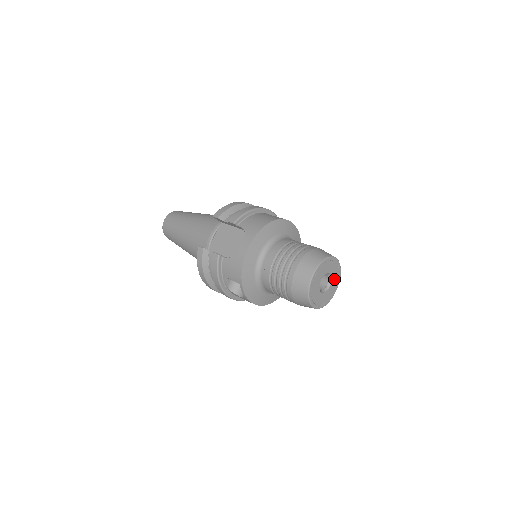
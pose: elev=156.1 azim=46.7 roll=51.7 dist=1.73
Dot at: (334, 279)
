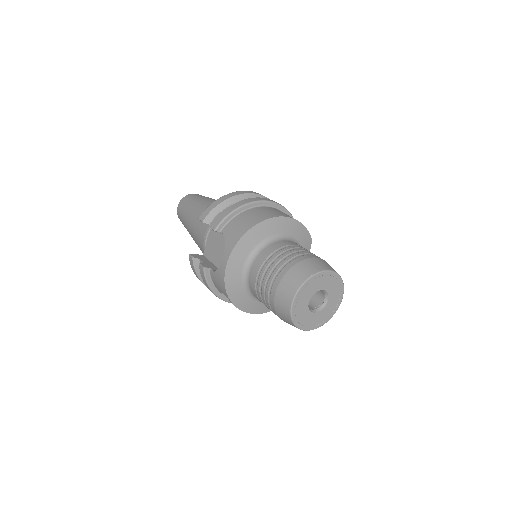
Dot at: (333, 292)
